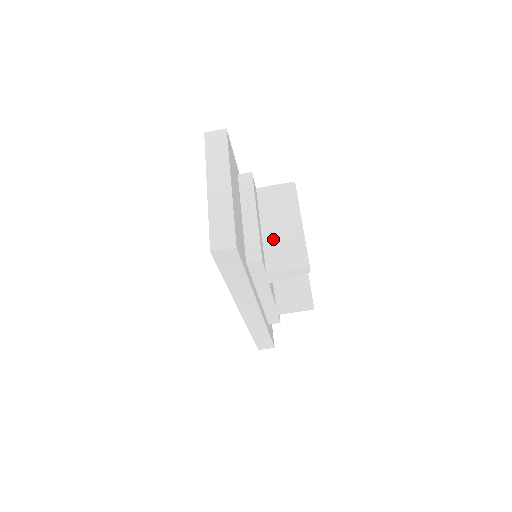
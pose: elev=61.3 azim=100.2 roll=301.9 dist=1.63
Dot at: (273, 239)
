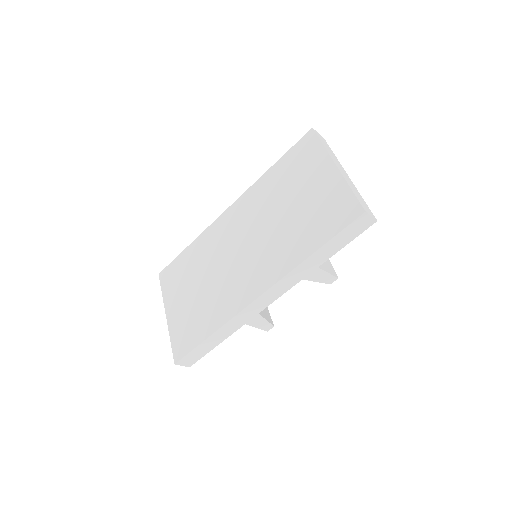
Dot at: occluded
